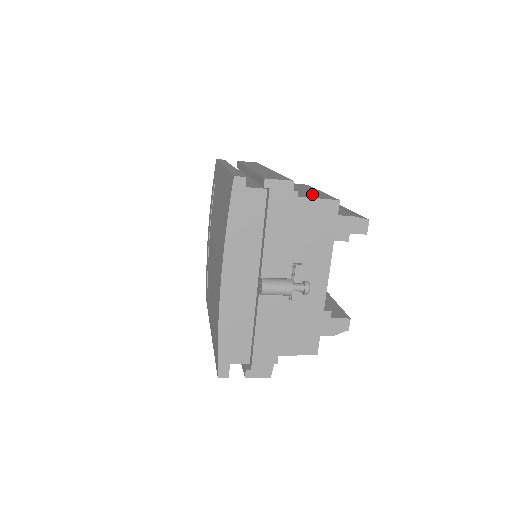
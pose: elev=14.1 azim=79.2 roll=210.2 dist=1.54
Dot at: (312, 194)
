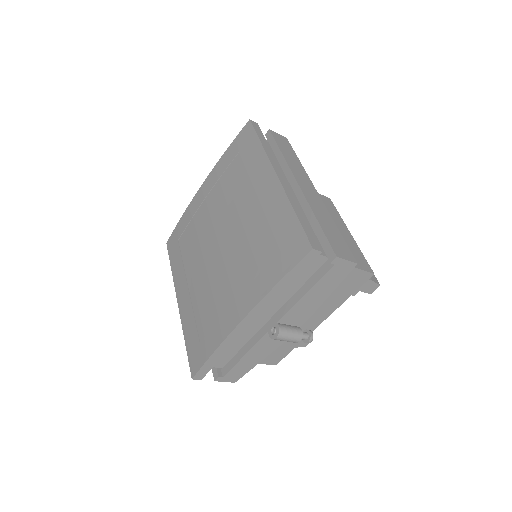
Dot at: (351, 250)
